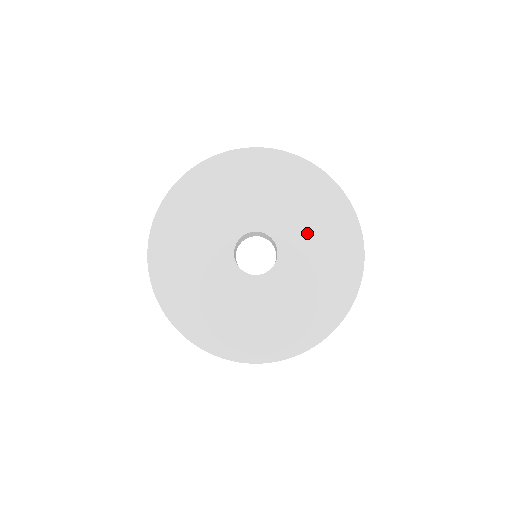
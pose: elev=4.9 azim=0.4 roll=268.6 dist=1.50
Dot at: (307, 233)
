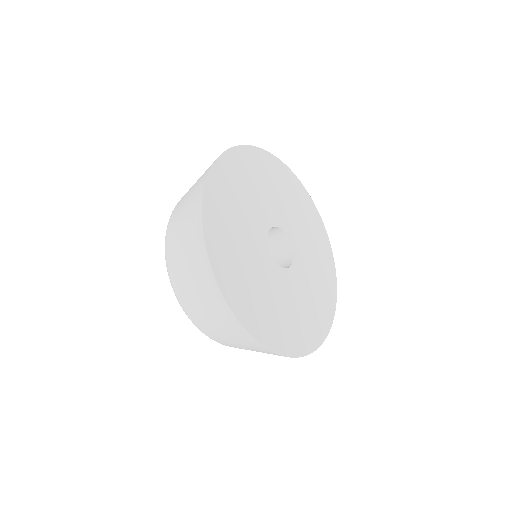
Dot at: (311, 262)
